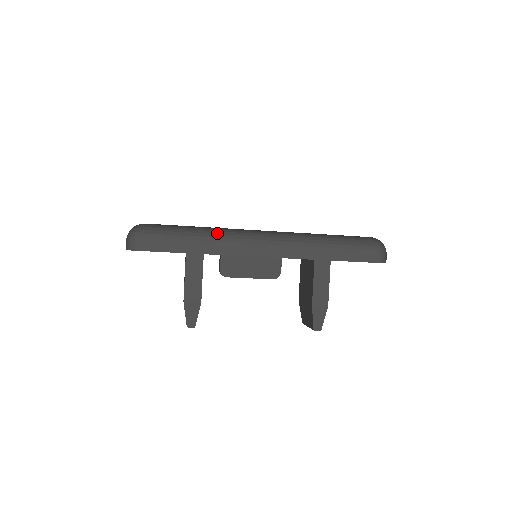
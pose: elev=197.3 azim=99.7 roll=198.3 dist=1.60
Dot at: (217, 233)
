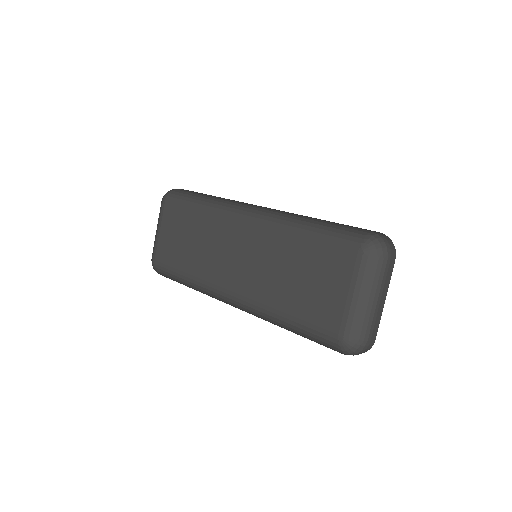
Dot at: (198, 290)
